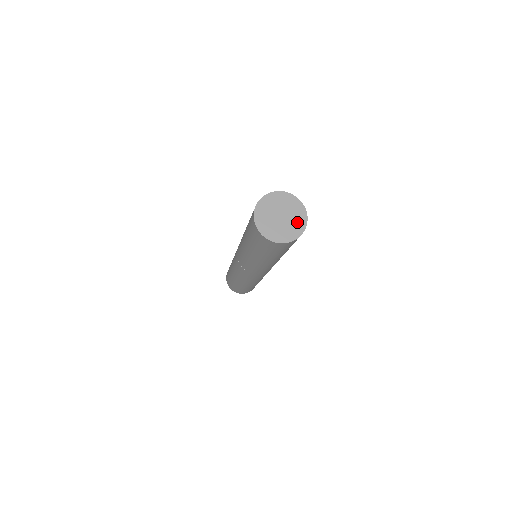
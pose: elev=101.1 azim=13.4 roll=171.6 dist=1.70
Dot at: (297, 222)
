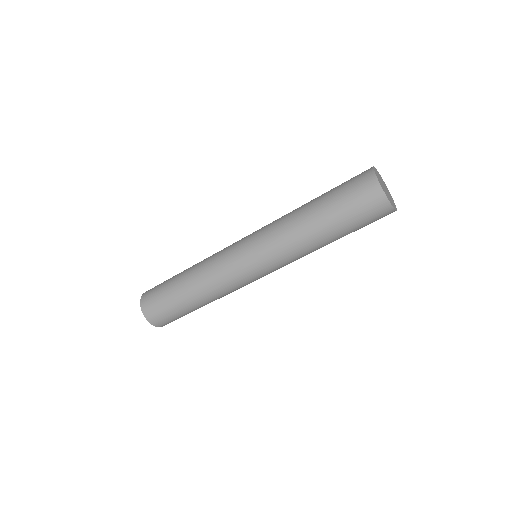
Dot at: (392, 202)
